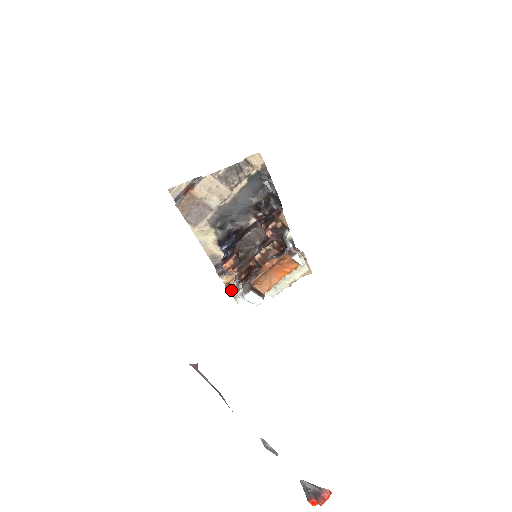
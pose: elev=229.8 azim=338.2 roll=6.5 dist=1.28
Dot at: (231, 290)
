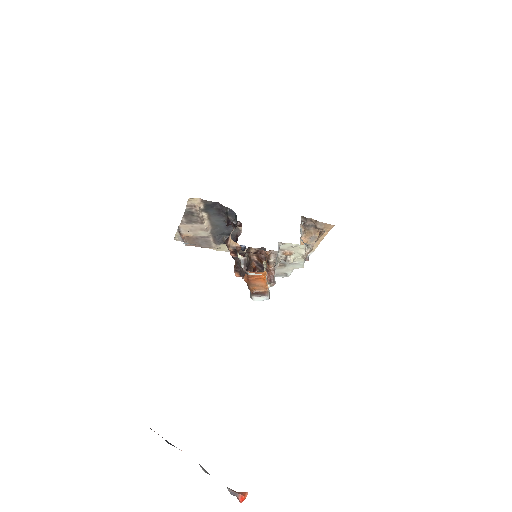
Dot at: occluded
